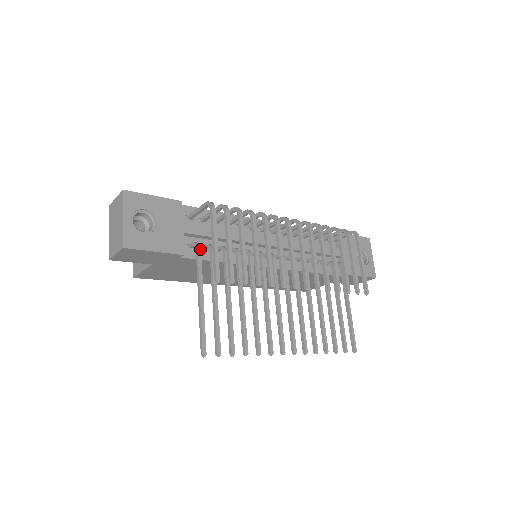
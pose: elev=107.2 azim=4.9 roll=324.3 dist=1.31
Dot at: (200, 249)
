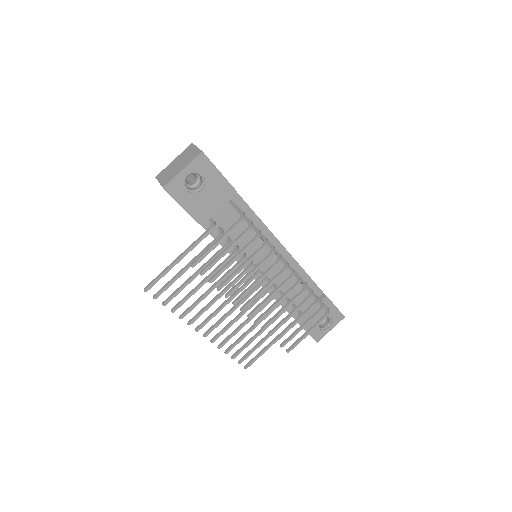
Dot at: (211, 231)
